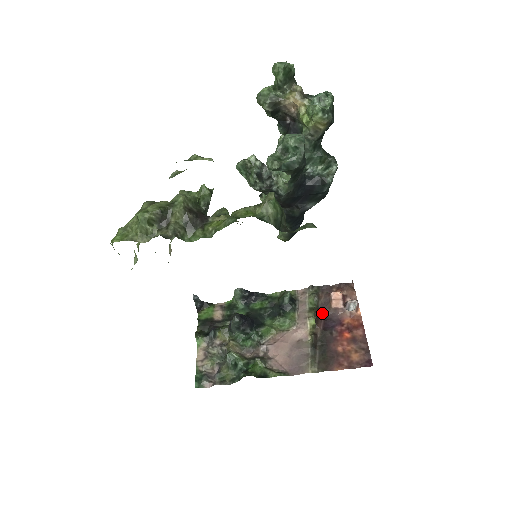
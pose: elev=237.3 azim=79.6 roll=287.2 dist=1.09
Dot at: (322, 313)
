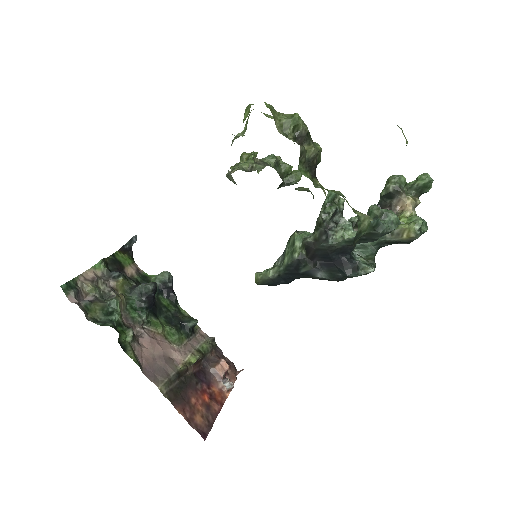
Dot at: (203, 363)
